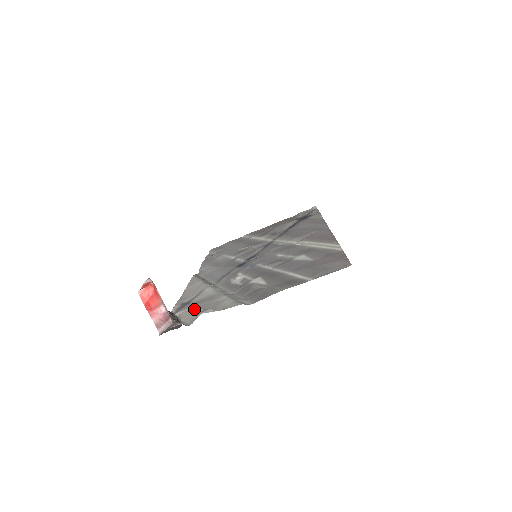
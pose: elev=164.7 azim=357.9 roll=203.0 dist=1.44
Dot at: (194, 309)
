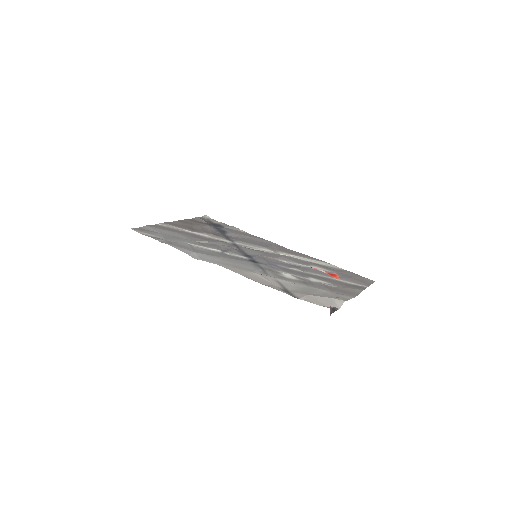
Dot at: (318, 297)
